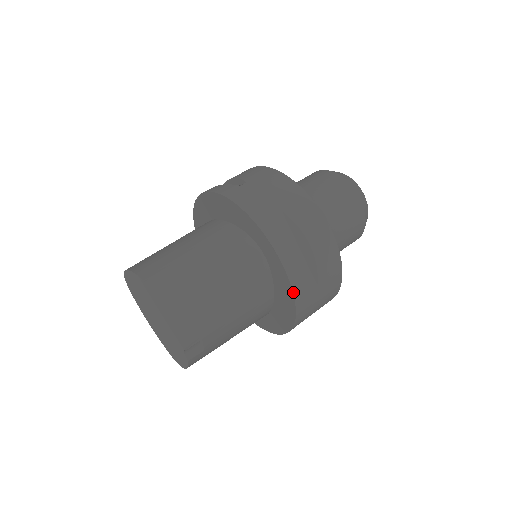
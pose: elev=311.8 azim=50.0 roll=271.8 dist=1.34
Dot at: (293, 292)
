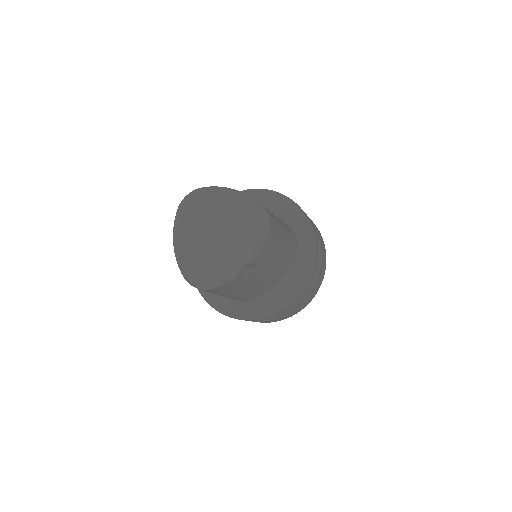
Dot at: (309, 280)
